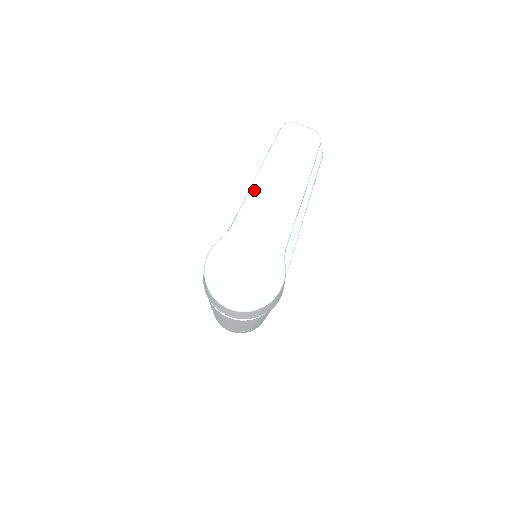
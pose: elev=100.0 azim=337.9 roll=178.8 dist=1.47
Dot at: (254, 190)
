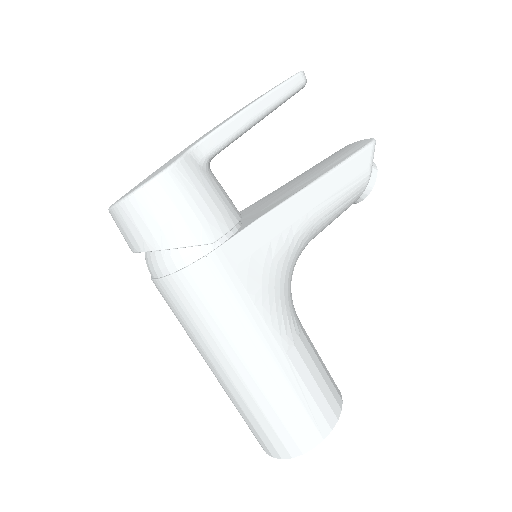
Dot at: occluded
